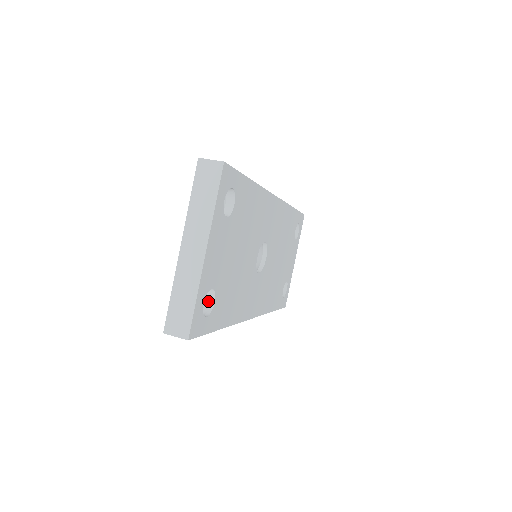
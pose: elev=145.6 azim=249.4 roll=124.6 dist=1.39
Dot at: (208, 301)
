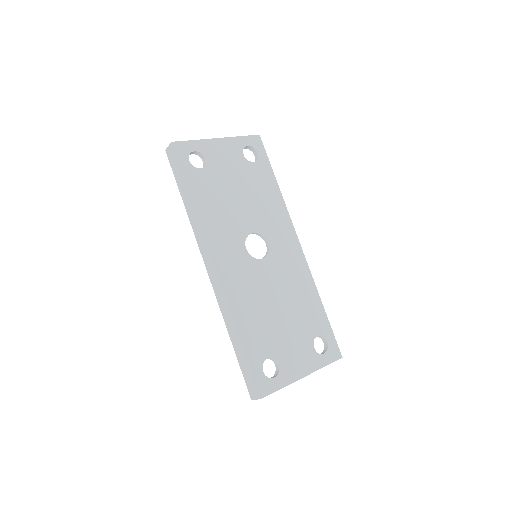
Dot at: occluded
